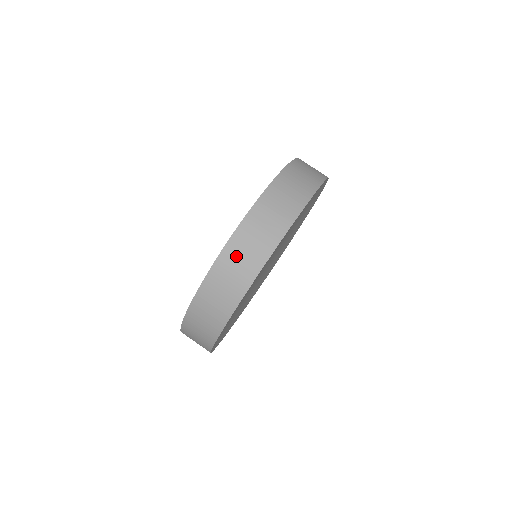
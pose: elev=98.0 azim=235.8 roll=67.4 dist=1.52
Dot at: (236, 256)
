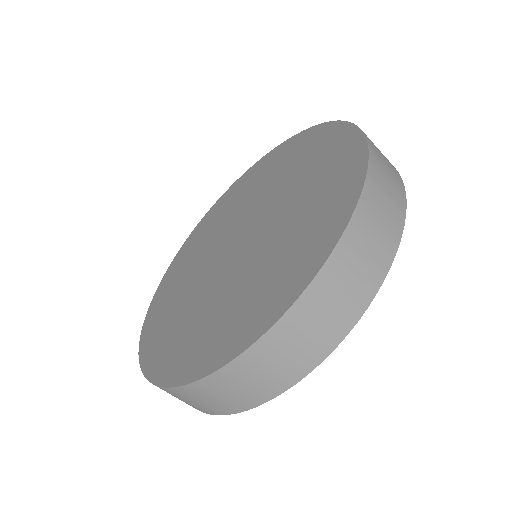
Dot at: (239, 380)
